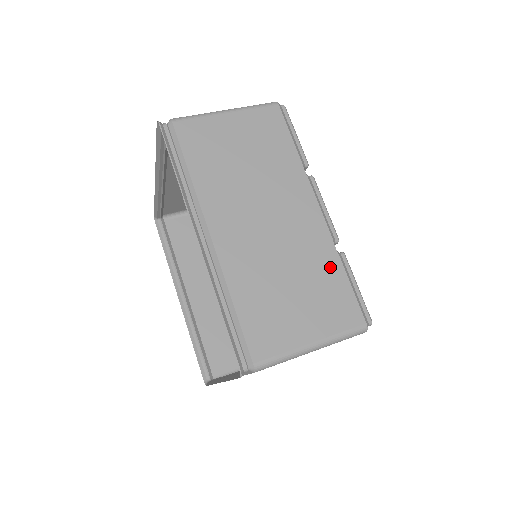
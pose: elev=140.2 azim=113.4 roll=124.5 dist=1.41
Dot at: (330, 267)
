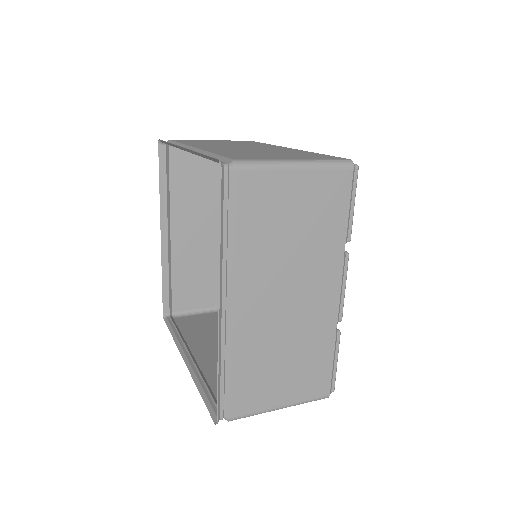
Dot at: (305, 153)
